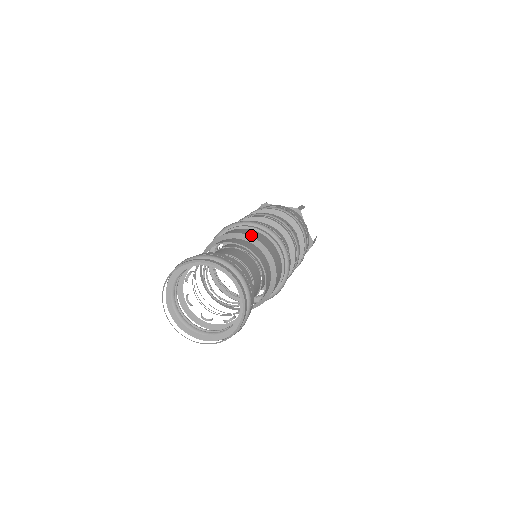
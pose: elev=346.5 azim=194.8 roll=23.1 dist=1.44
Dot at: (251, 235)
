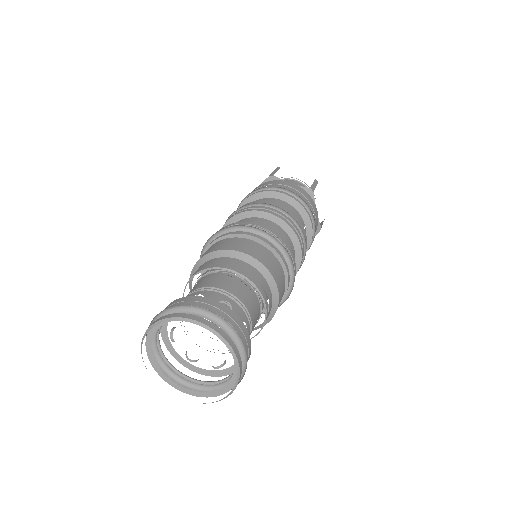
Dot at: (255, 255)
